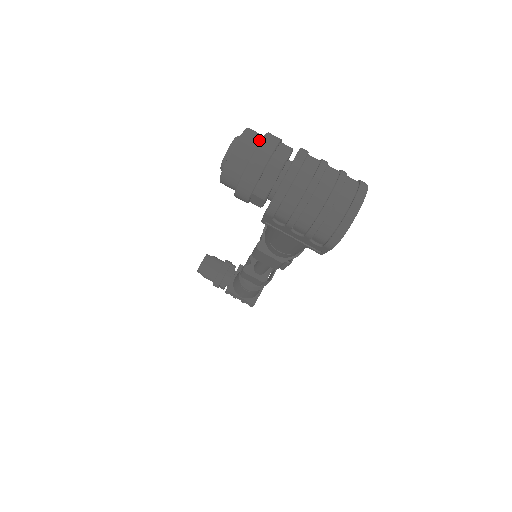
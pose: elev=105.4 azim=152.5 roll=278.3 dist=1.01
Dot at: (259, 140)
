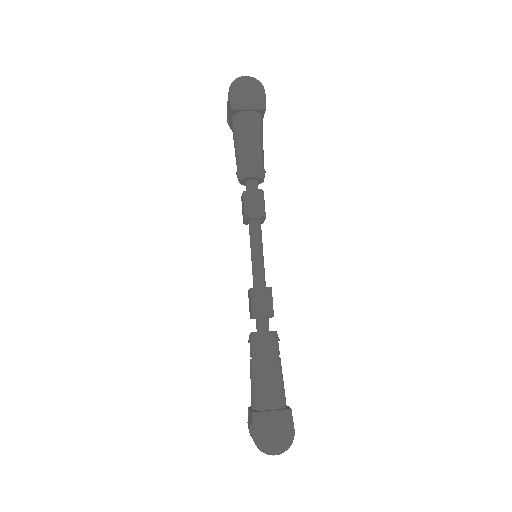
Dot at: occluded
